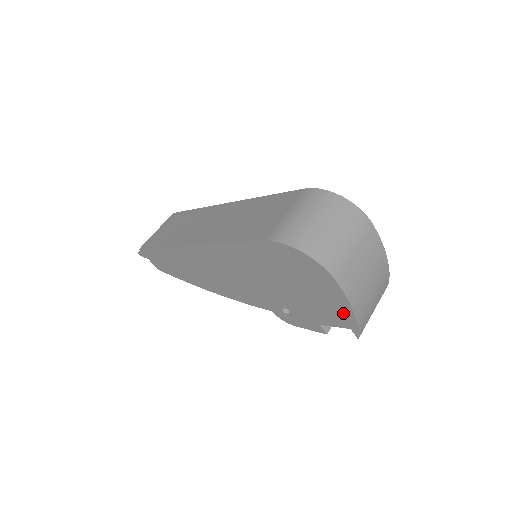
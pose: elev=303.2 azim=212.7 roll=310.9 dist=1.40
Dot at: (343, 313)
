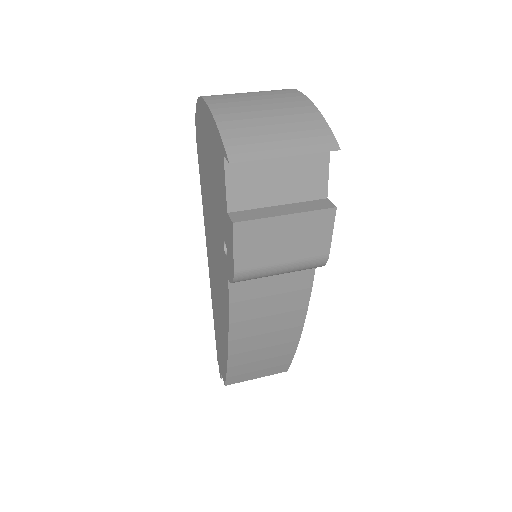
Dot at: (215, 138)
